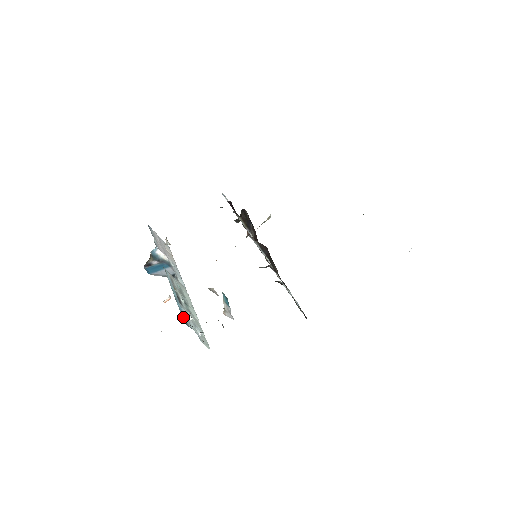
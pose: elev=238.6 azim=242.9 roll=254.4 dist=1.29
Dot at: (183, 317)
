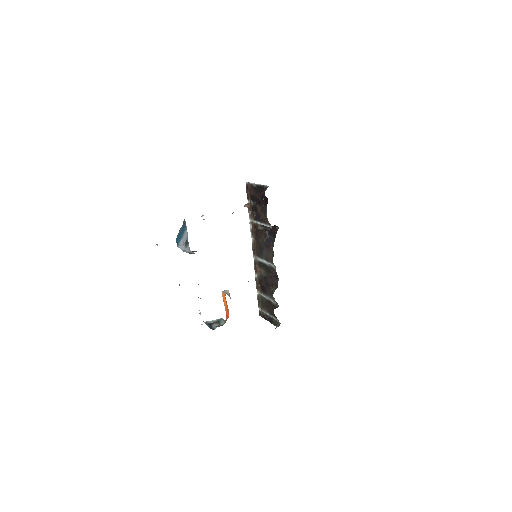
Dot at: occluded
